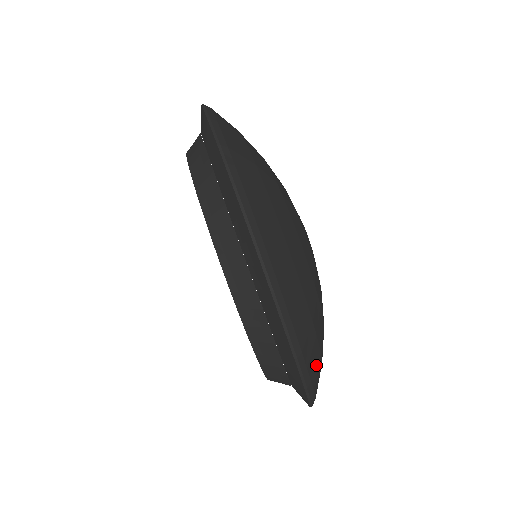
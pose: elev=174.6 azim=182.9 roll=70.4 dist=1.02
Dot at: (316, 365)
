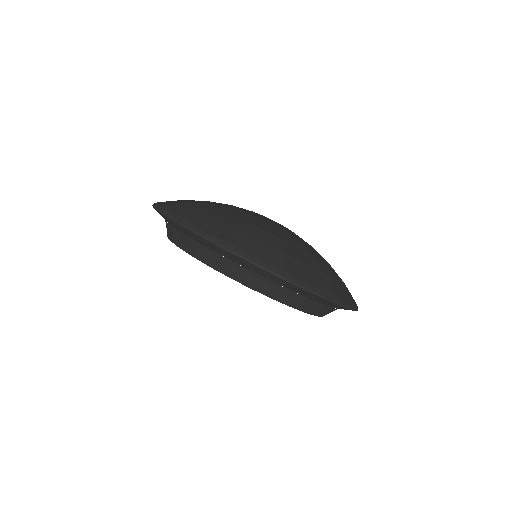
Dot at: (344, 291)
